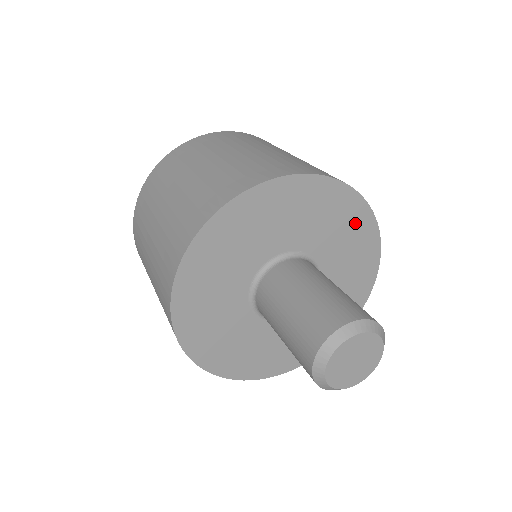
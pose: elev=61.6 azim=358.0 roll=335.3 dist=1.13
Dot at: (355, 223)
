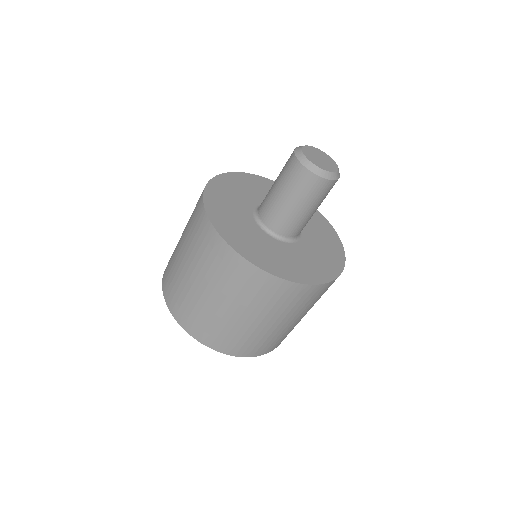
Dot at: (265, 185)
